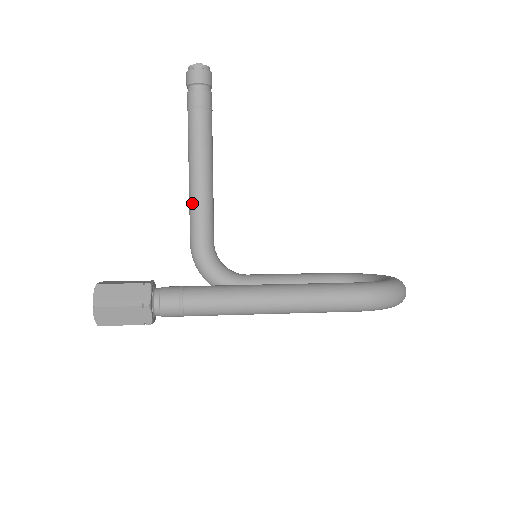
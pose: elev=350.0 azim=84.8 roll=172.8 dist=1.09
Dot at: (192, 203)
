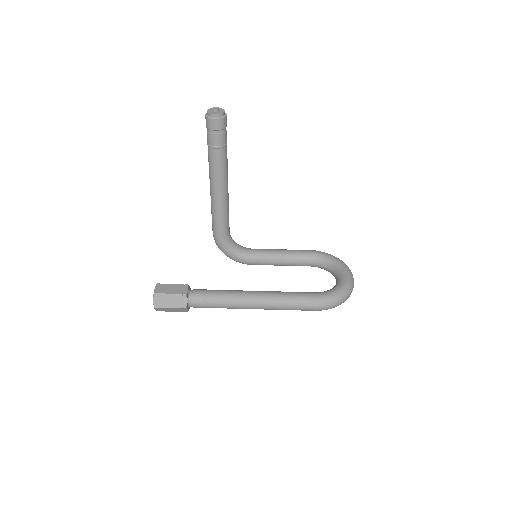
Dot at: (213, 211)
